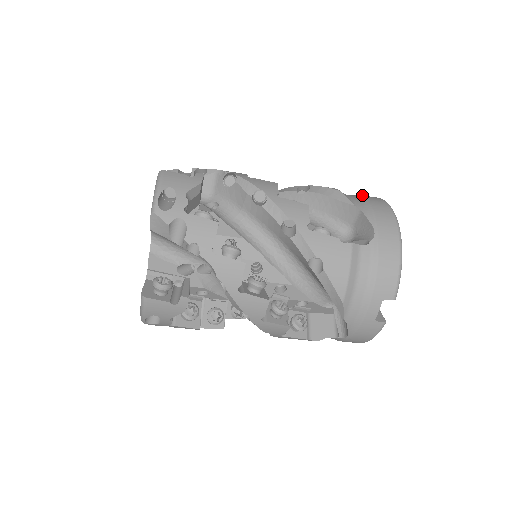
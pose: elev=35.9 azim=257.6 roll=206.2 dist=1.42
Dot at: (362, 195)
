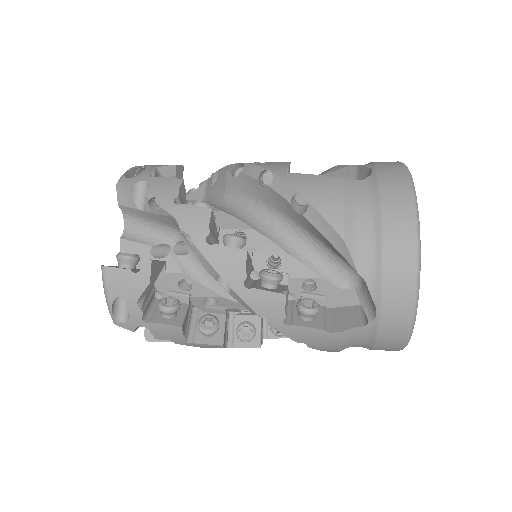
Dot at: (384, 225)
